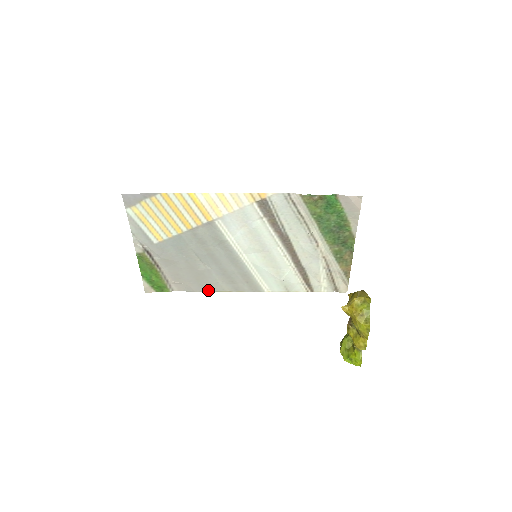
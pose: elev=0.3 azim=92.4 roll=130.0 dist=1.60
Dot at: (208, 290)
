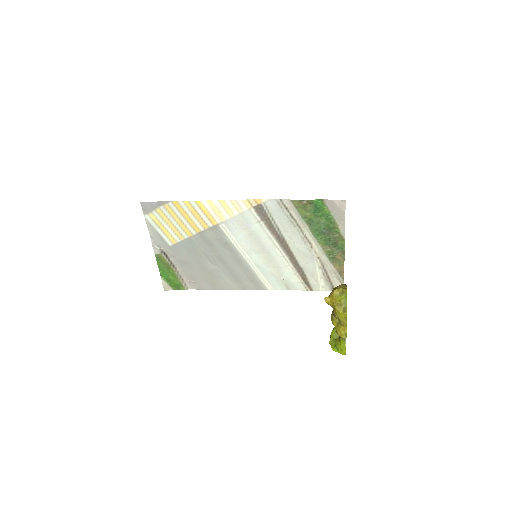
Dot at: (218, 288)
